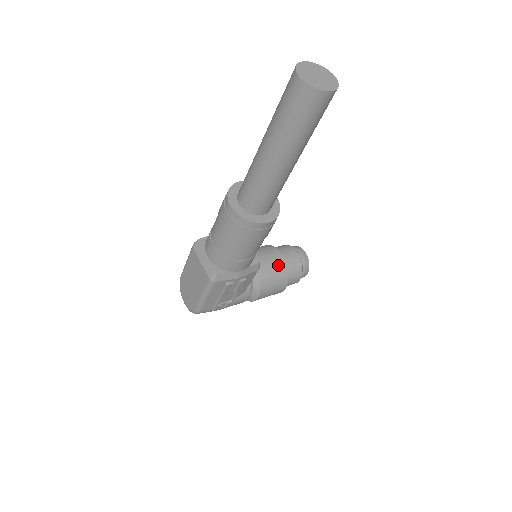
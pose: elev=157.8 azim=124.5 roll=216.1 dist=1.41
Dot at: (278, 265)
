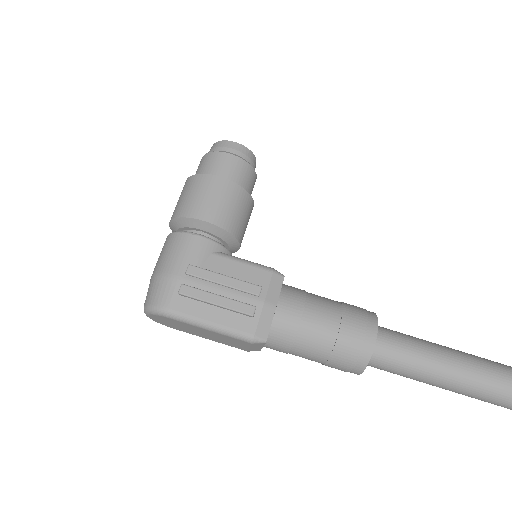
Dot at: occluded
